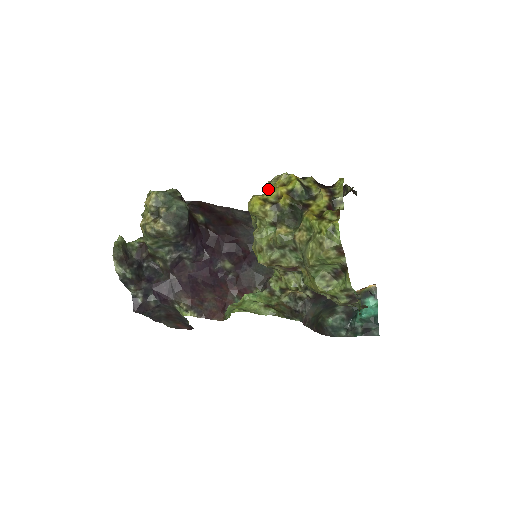
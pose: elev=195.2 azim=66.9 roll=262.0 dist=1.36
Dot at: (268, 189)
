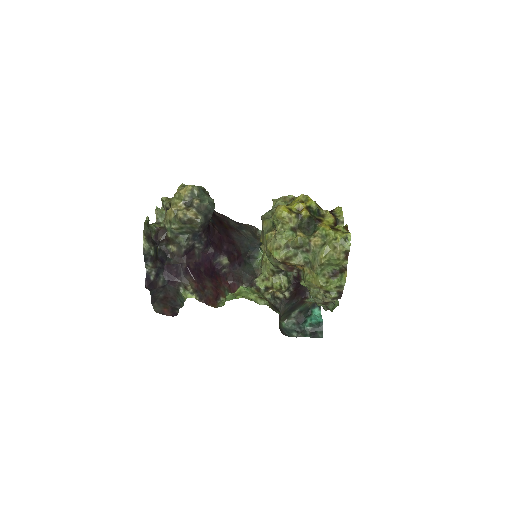
Dot at: (278, 204)
